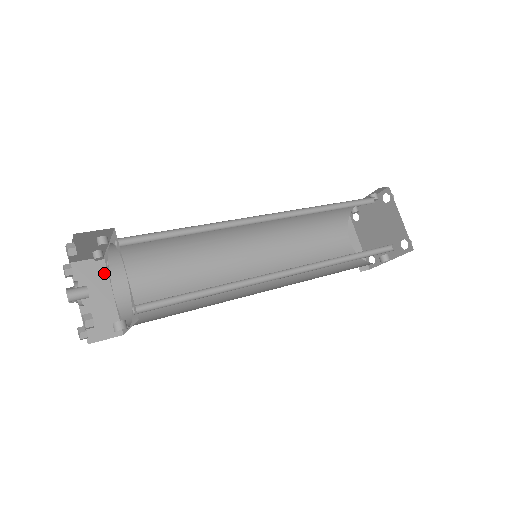
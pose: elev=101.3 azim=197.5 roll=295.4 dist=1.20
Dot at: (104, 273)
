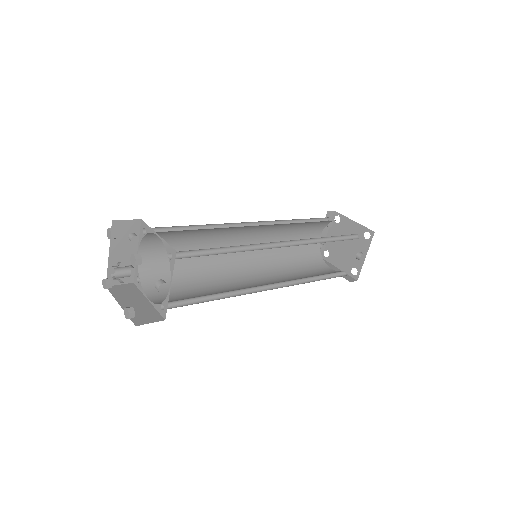
Dot at: (136, 290)
